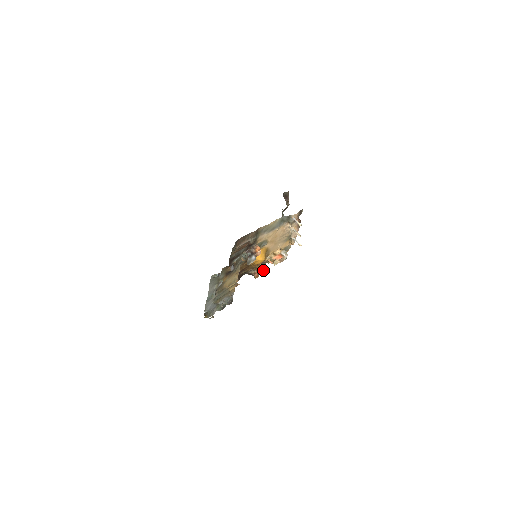
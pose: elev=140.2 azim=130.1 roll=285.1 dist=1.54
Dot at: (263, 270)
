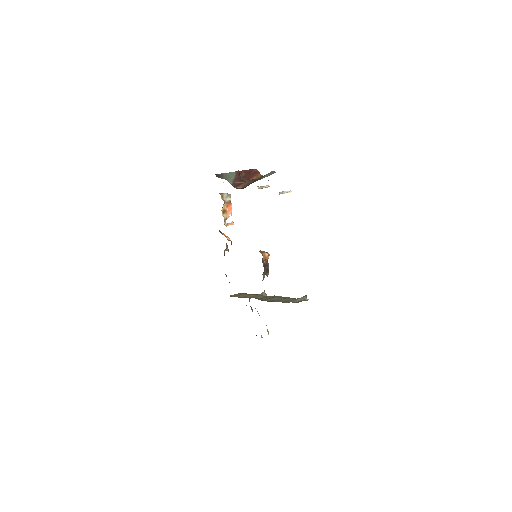
Dot at: (224, 235)
